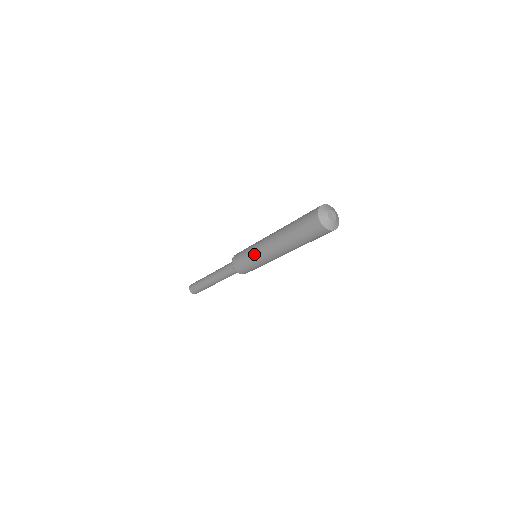
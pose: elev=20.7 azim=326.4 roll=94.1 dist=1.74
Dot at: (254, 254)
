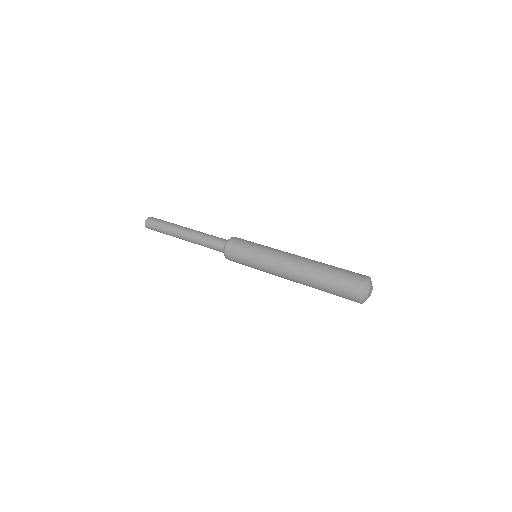
Dot at: (261, 260)
